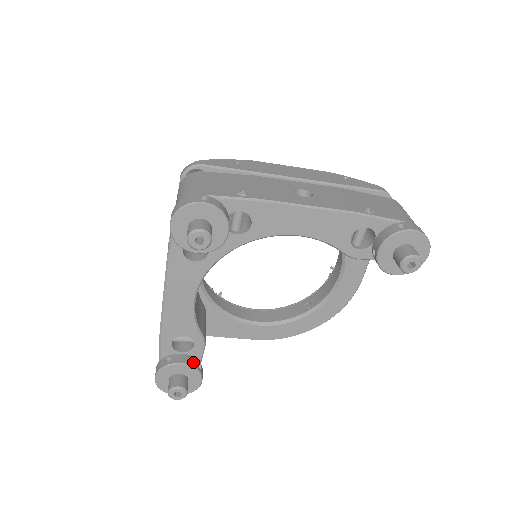
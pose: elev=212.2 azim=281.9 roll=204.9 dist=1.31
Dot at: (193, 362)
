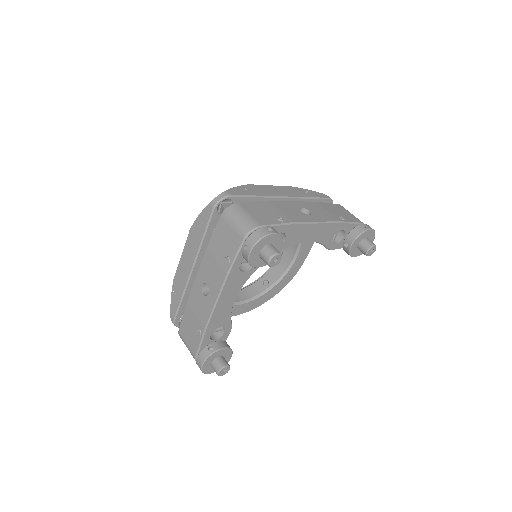
Dot at: (227, 345)
